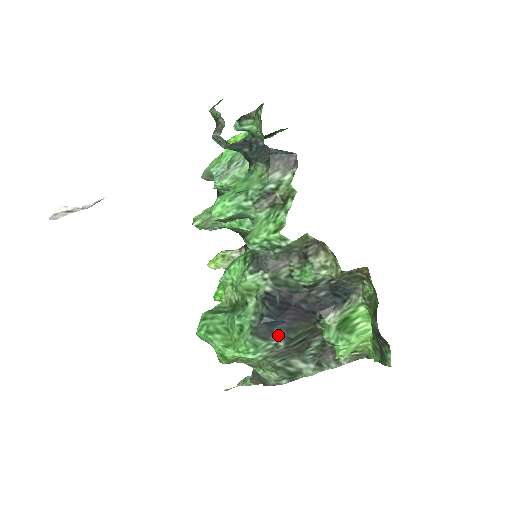
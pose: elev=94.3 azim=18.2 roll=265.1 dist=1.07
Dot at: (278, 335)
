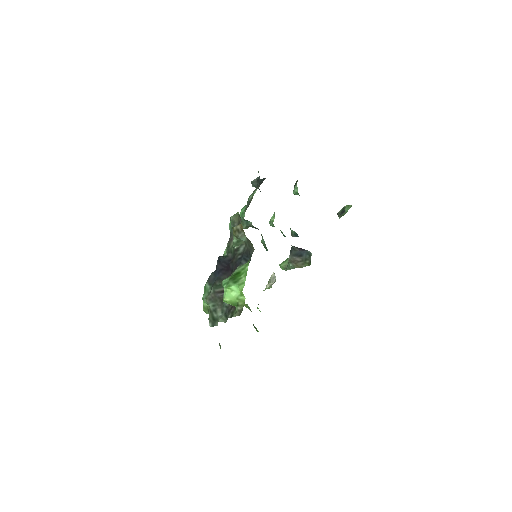
Dot at: (214, 282)
